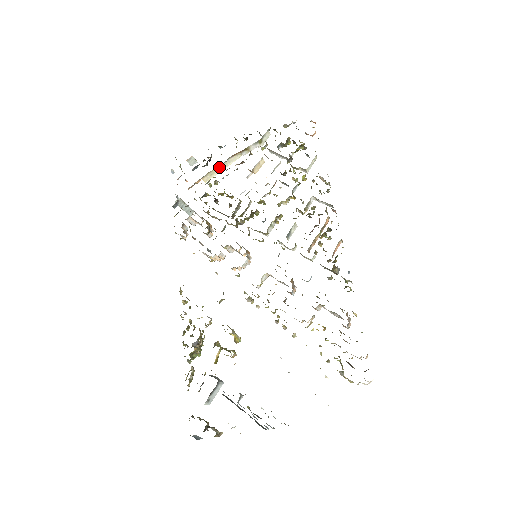
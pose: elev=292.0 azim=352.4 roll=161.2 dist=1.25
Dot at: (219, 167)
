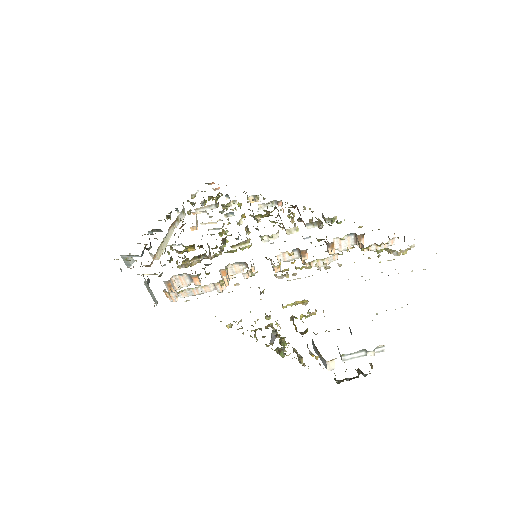
Dot at: (164, 241)
